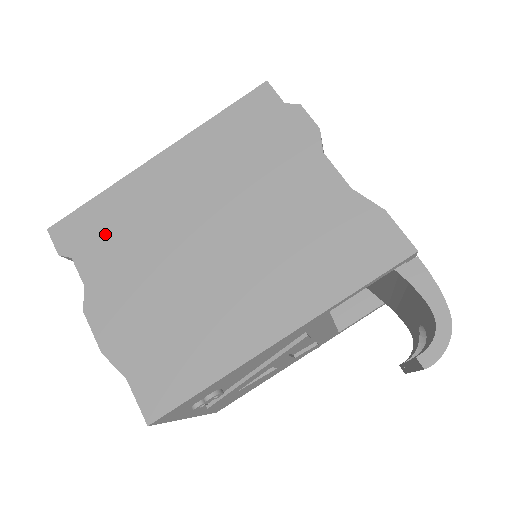
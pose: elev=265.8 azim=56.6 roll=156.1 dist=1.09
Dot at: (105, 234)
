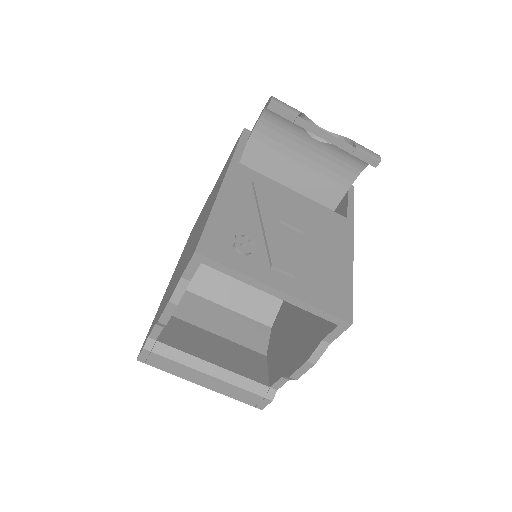
Dot at: occluded
